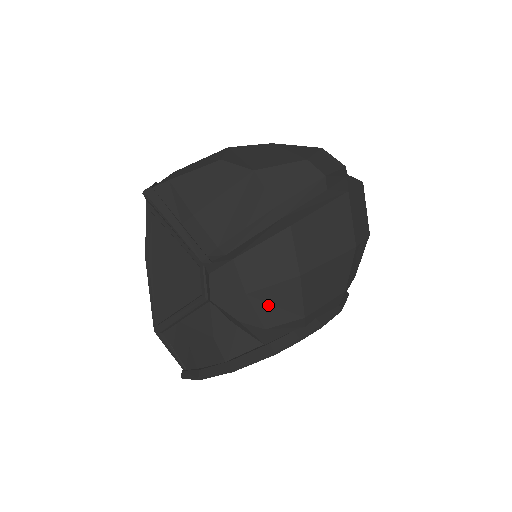
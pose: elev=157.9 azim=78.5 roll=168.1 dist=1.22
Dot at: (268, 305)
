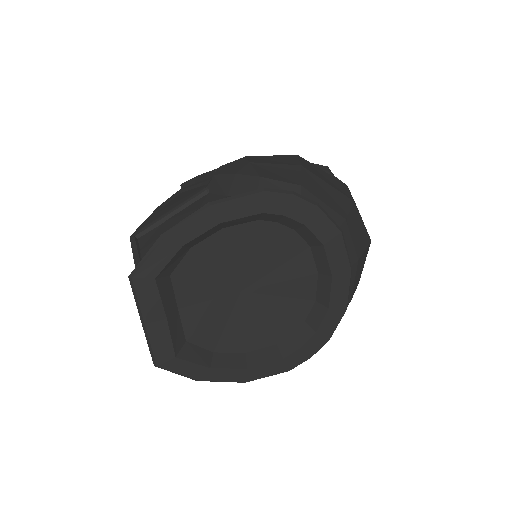
Dot at: (267, 171)
